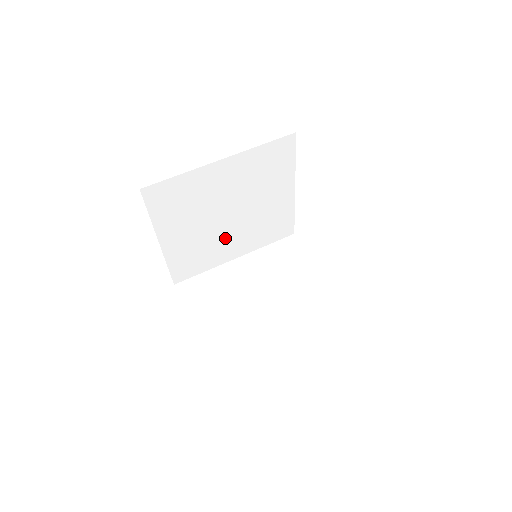
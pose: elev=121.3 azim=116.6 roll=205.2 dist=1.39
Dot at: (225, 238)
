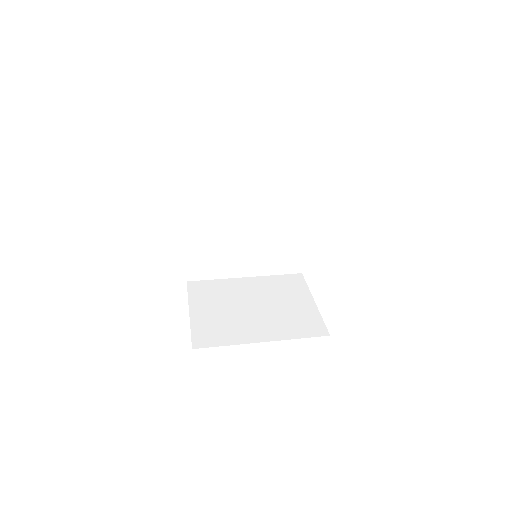
Dot at: (239, 251)
